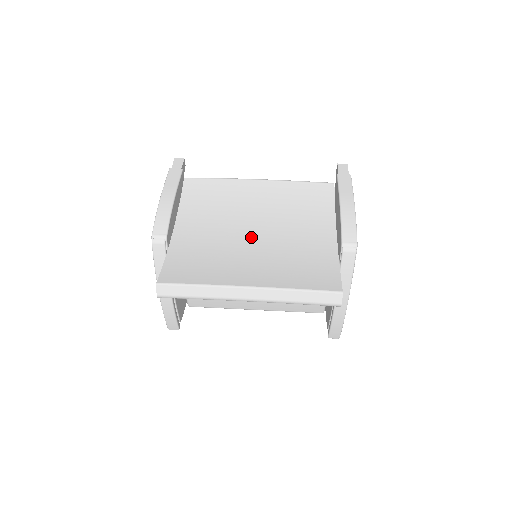
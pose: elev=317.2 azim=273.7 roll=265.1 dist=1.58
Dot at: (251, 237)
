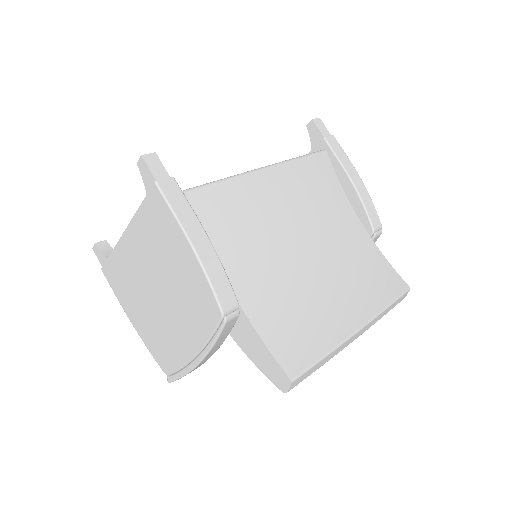
Dot at: (309, 257)
